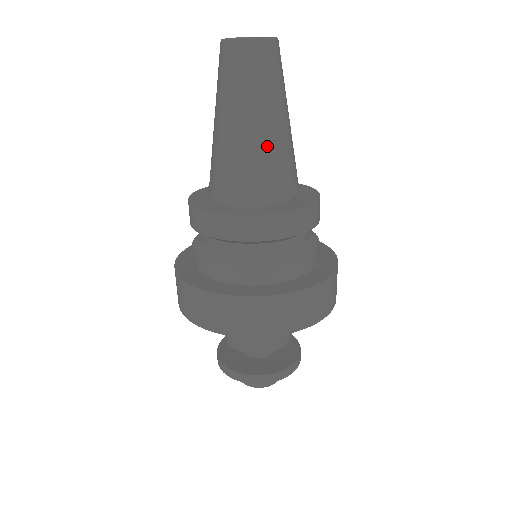
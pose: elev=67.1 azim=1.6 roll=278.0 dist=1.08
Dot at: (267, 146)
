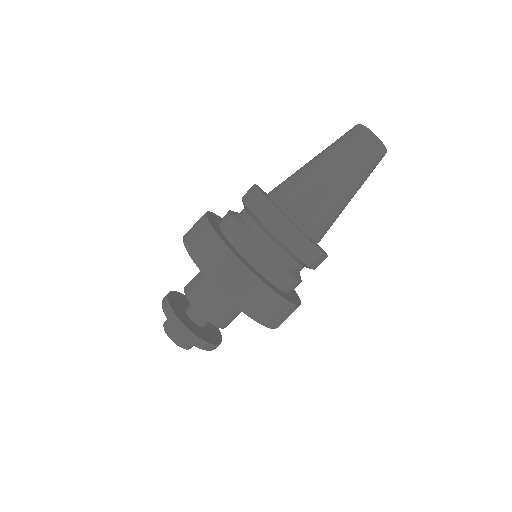
Dot at: occluded
